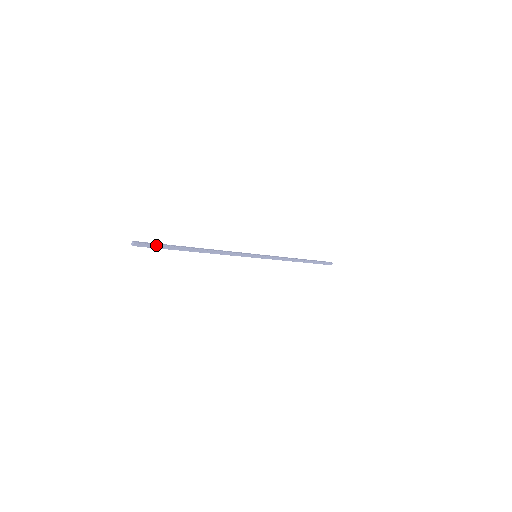
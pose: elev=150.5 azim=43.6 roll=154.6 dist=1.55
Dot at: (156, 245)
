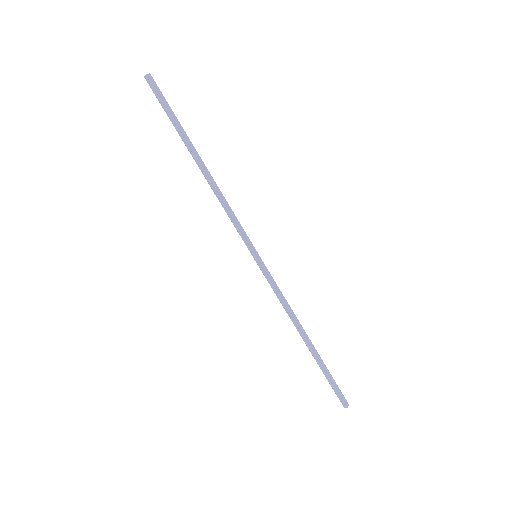
Dot at: (166, 102)
